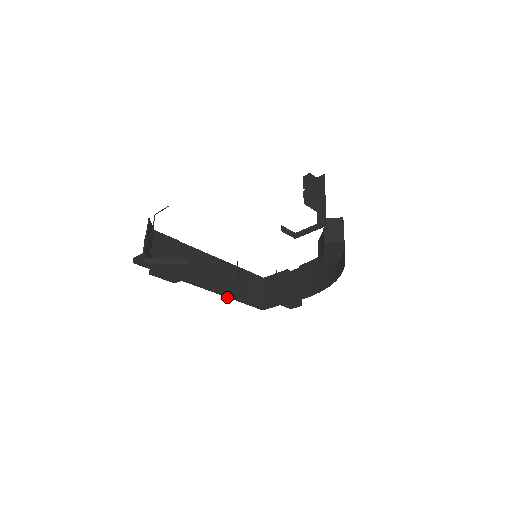
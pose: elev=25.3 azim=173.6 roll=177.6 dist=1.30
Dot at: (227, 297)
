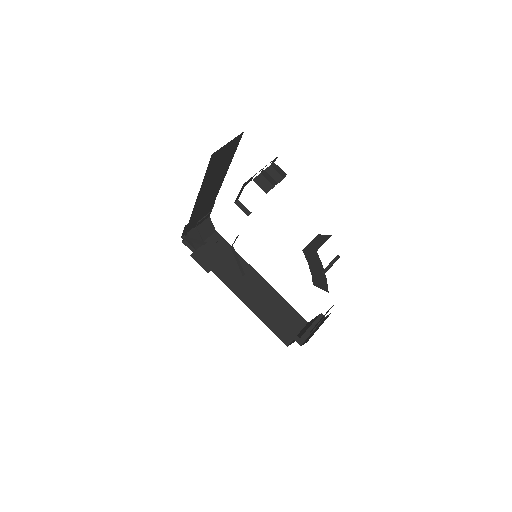
Dot at: (253, 312)
